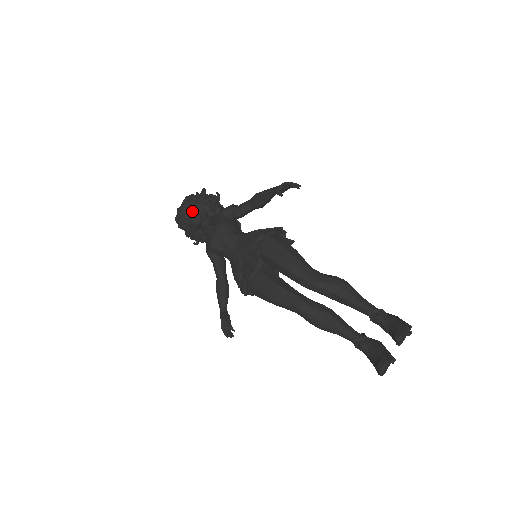
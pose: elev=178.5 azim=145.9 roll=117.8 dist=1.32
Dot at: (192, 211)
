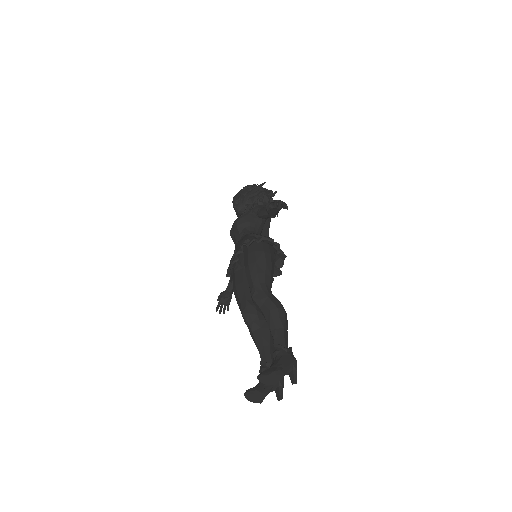
Dot at: (240, 199)
